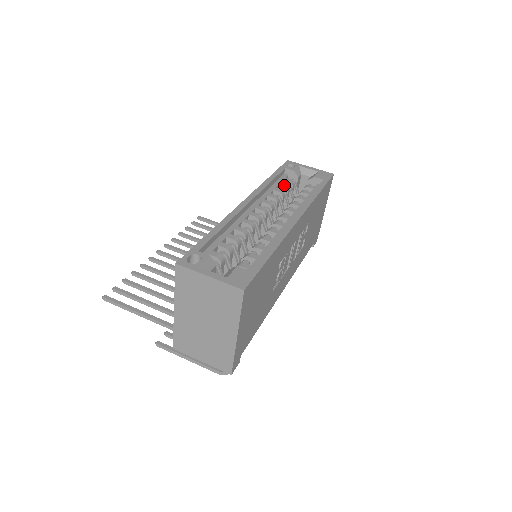
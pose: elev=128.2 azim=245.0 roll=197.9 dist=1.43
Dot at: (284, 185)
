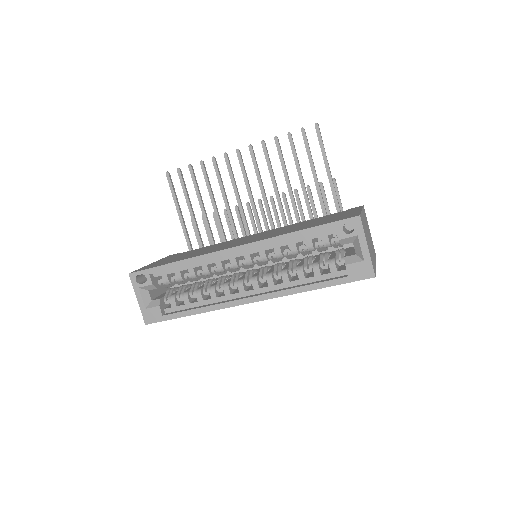
Dot at: (309, 246)
